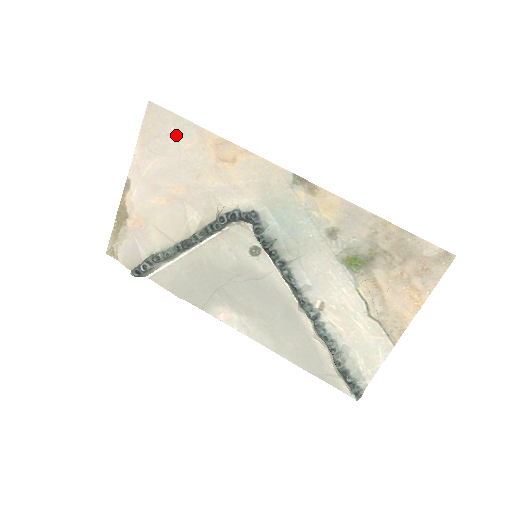
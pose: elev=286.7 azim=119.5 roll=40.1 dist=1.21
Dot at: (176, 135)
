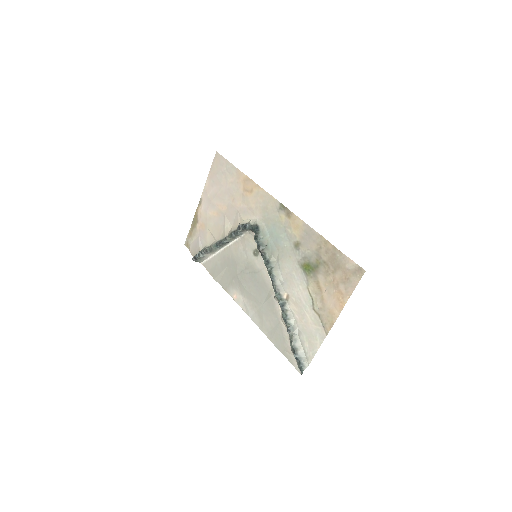
Dot at: (226, 173)
